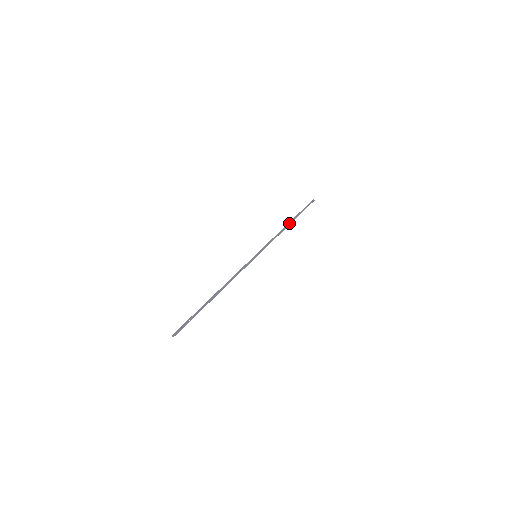
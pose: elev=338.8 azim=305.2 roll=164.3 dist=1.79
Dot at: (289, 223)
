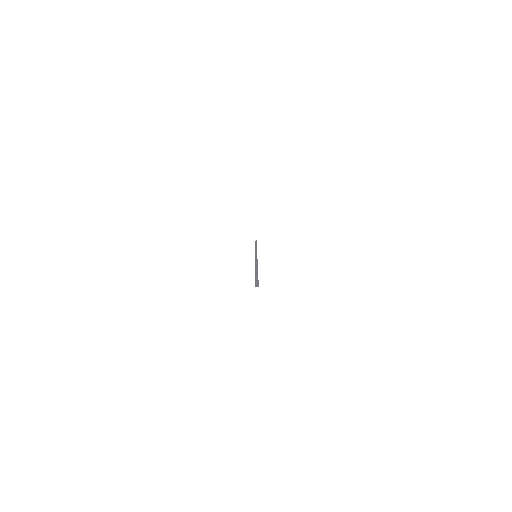
Dot at: (255, 246)
